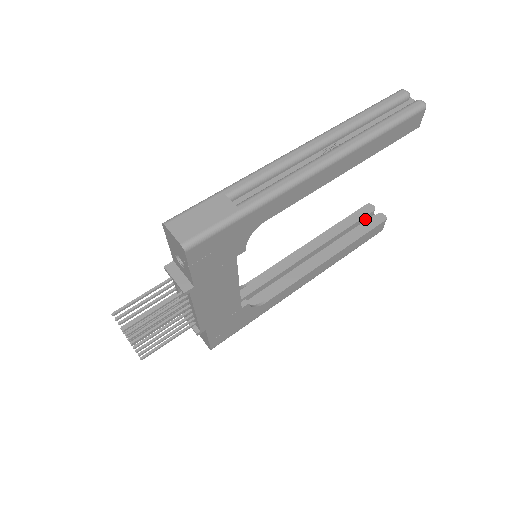
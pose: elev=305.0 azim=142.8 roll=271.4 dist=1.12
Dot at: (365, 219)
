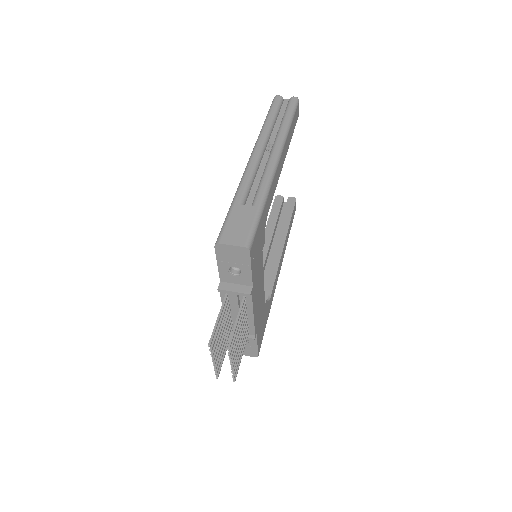
Dot at: (281, 207)
